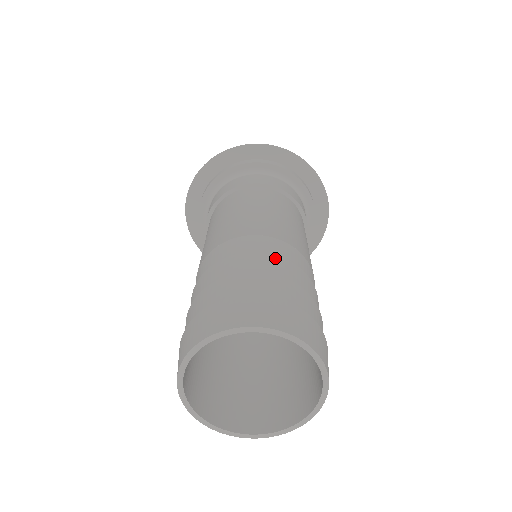
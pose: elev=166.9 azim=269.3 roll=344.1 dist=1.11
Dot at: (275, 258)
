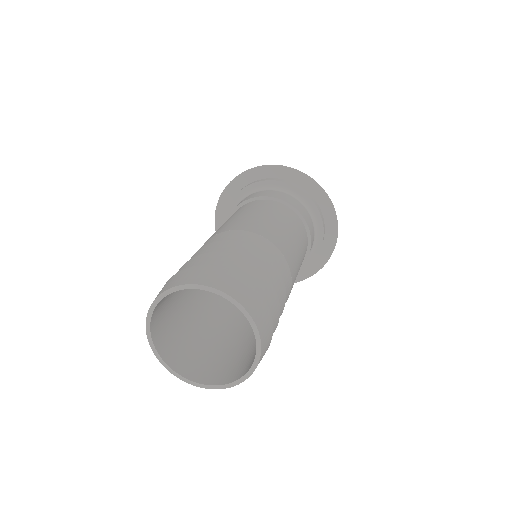
Dot at: (258, 251)
